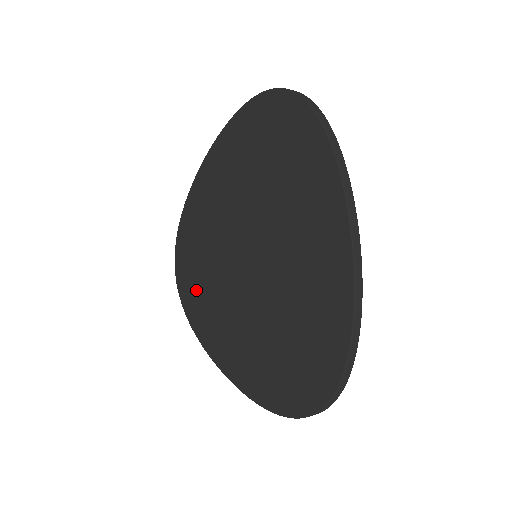
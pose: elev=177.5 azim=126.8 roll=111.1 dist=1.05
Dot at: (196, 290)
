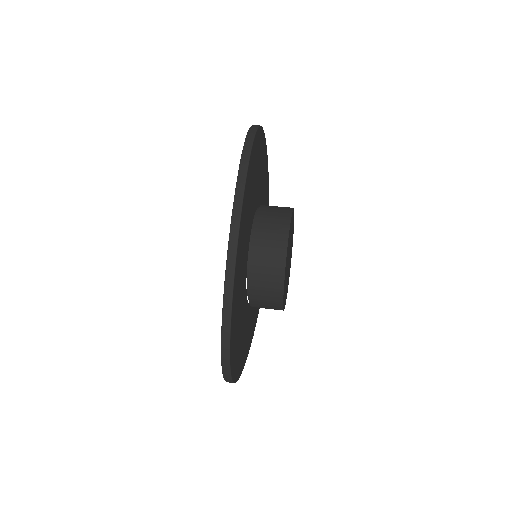
Dot at: occluded
